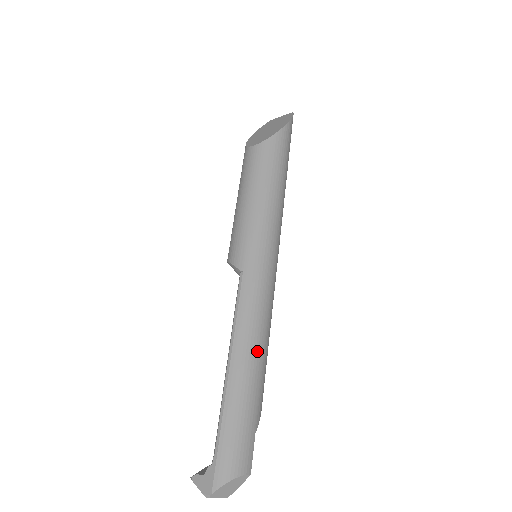
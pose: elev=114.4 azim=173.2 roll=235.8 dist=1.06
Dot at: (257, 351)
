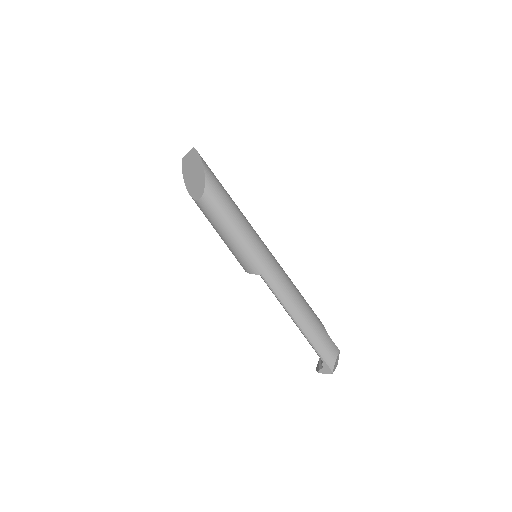
Dot at: (300, 303)
